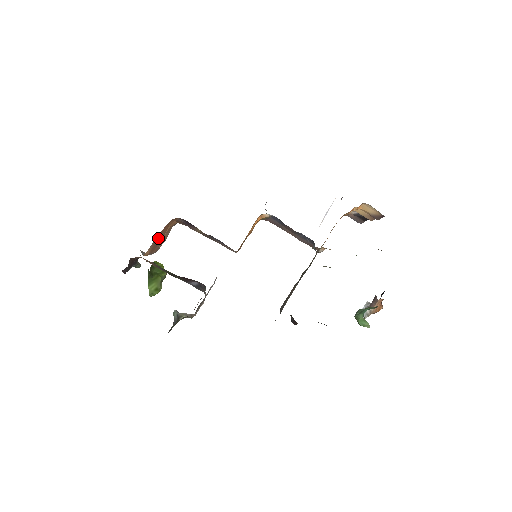
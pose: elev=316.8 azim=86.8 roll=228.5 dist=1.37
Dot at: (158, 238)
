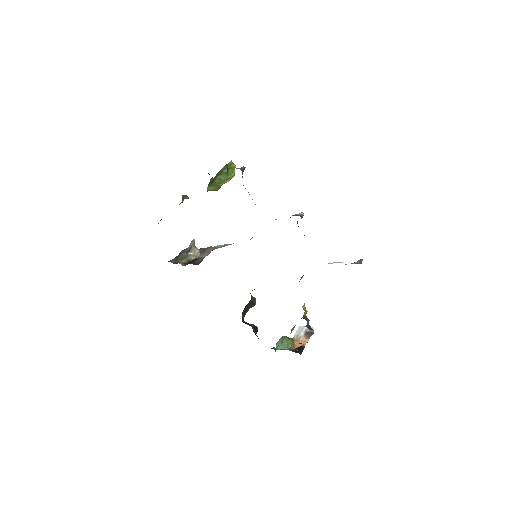
Dot at: occluded
